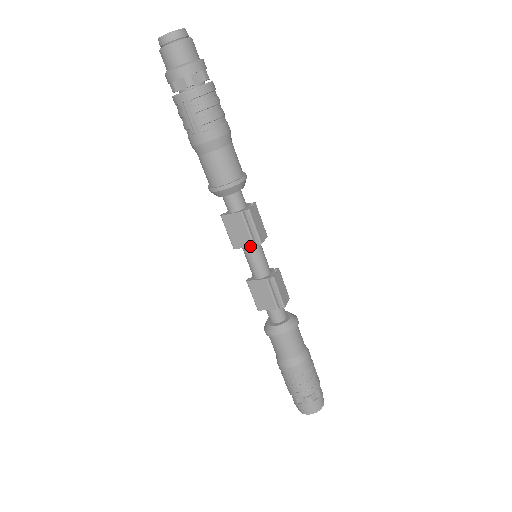
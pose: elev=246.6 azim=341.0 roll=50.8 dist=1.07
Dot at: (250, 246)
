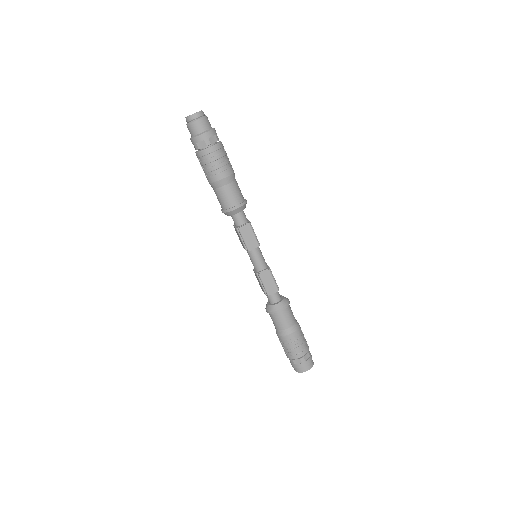
Dot at: occluded
